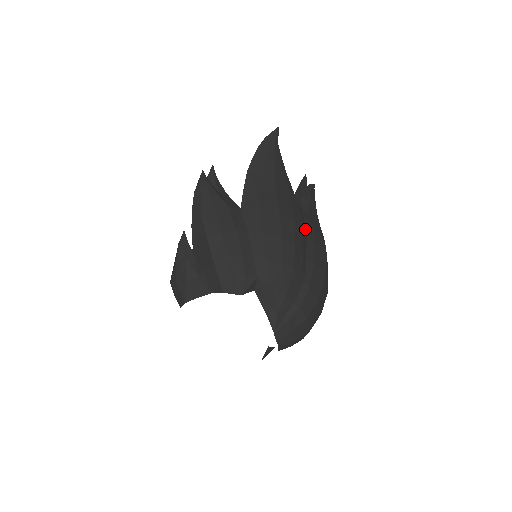
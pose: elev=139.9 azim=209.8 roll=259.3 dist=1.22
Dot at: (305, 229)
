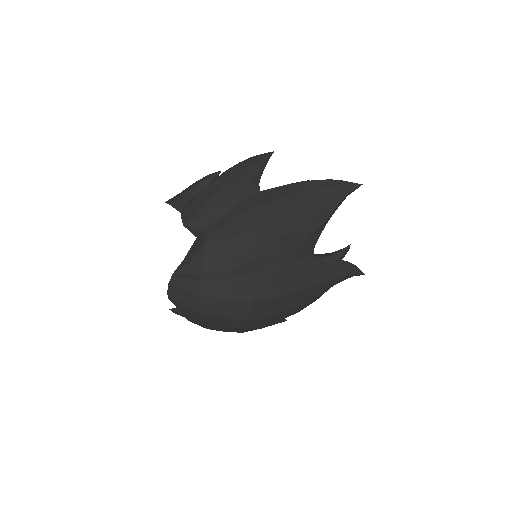
Dot at: (287, 260)
